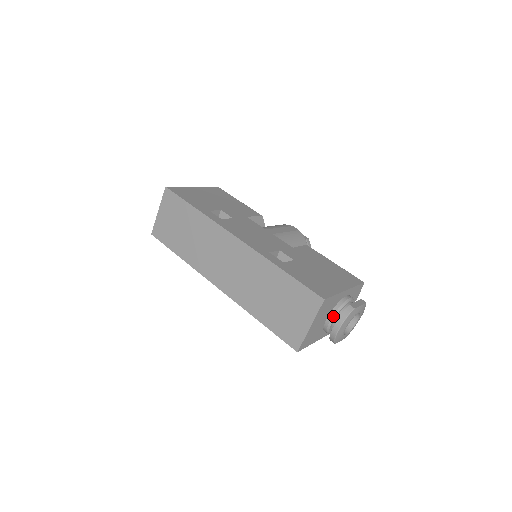
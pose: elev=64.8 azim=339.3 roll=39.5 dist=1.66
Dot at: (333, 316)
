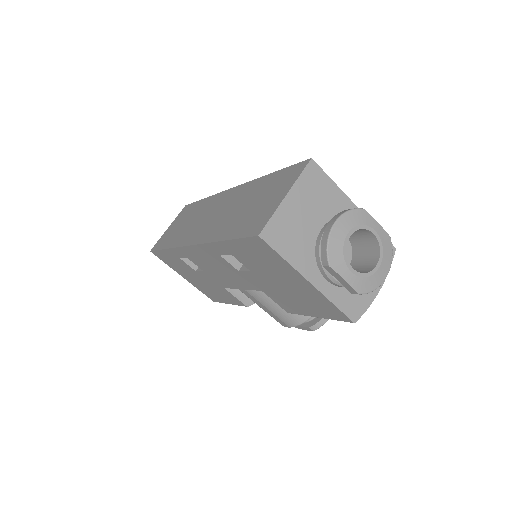
Dot at: occluded
